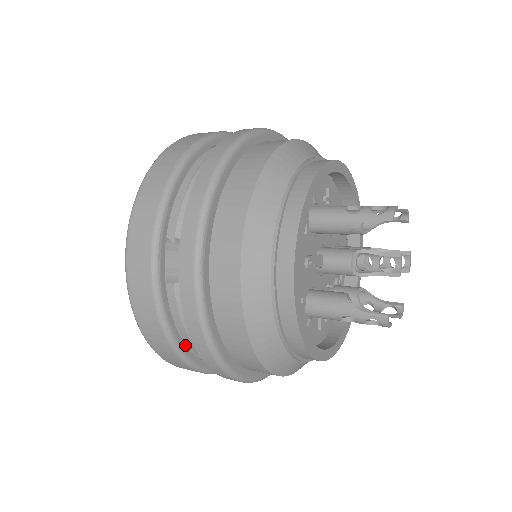
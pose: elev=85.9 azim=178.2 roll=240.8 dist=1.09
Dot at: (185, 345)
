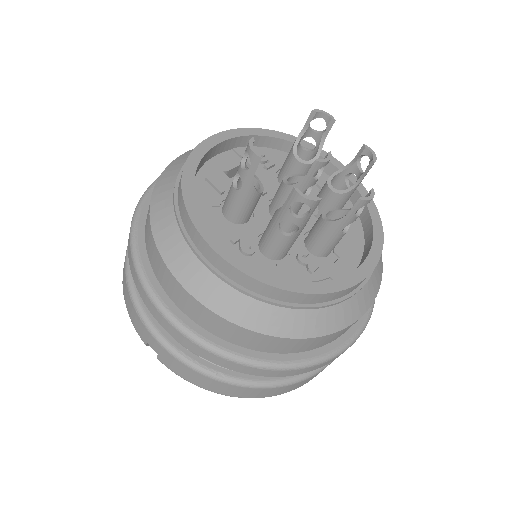
Dot at: occluded
